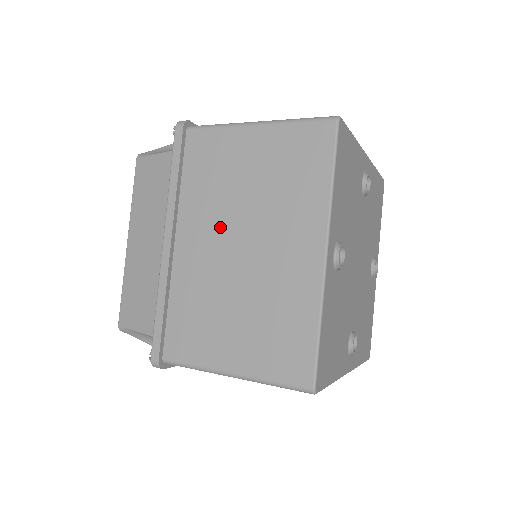
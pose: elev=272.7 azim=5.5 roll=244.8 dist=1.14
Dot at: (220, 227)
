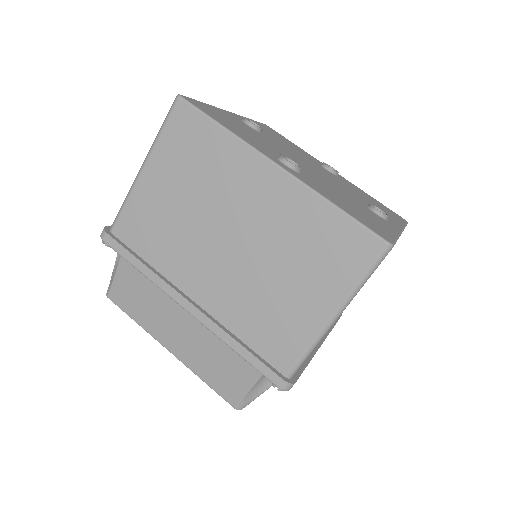
Dot at: (204, 250)
